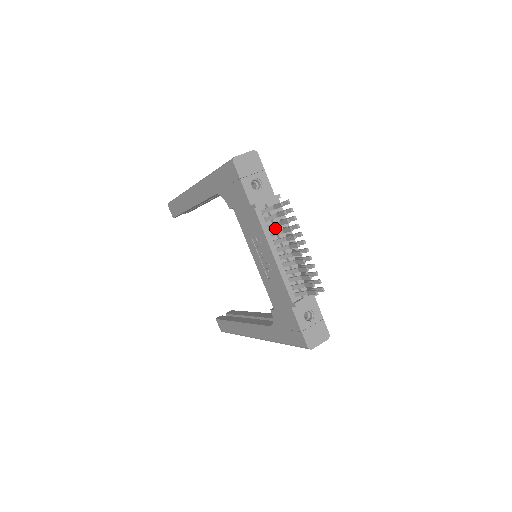
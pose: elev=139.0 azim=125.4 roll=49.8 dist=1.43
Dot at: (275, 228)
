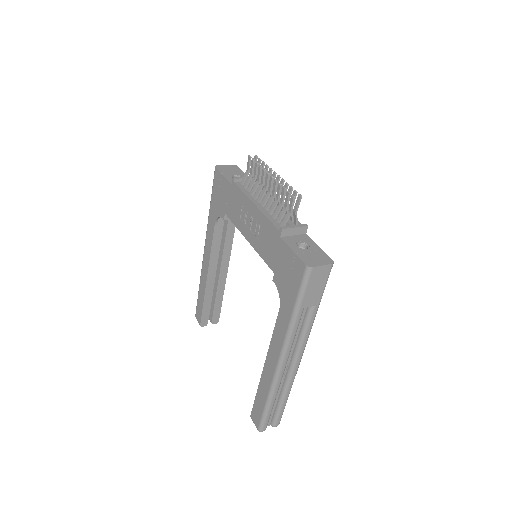
Dot at: occluded
